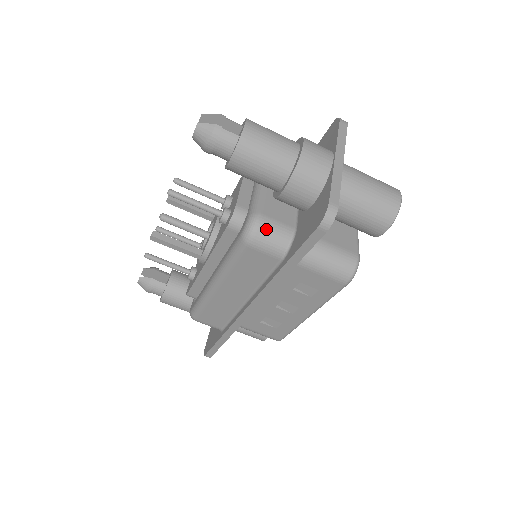
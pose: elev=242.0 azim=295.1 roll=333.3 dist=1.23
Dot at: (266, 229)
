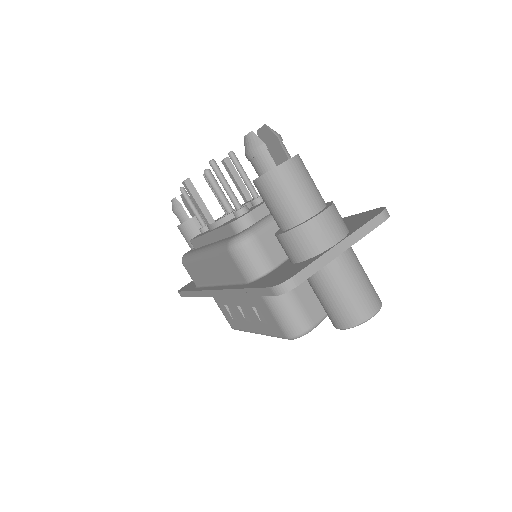
Dot at: (250, 251)
